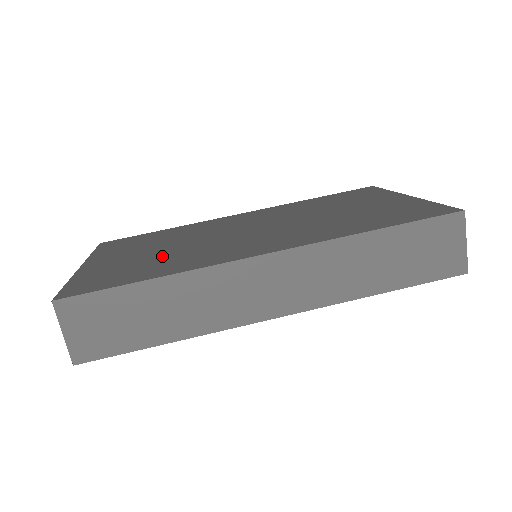
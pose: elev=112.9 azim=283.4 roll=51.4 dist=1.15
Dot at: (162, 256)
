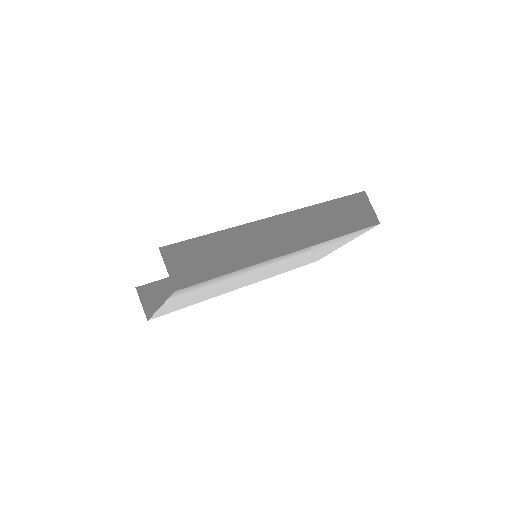
Dot at: occluded
